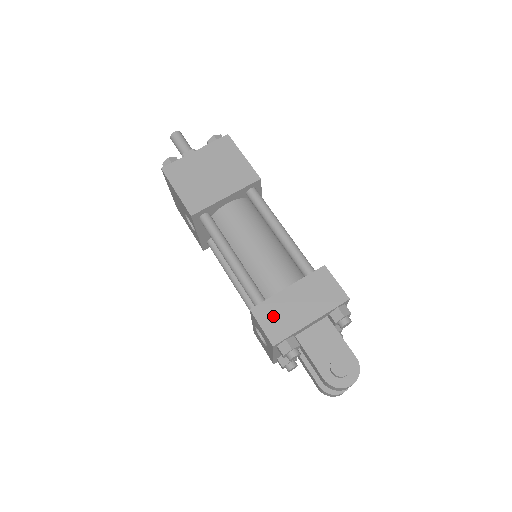
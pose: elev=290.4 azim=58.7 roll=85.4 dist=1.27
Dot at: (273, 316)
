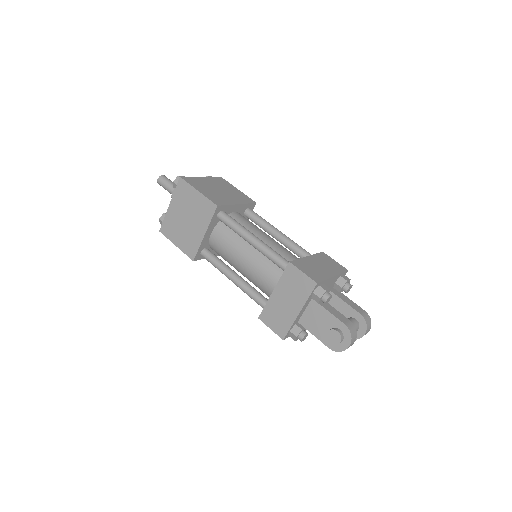
Dot at: (274, 318)
